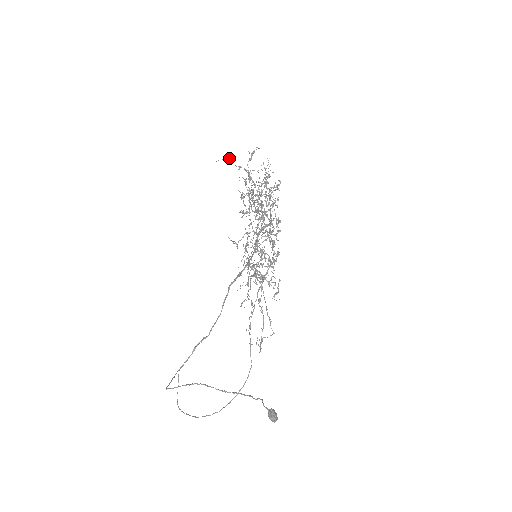
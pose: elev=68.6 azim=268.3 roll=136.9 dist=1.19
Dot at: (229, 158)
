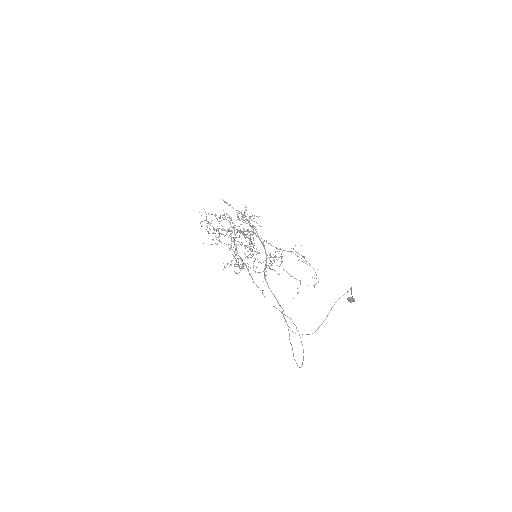
Dot at: occluded
